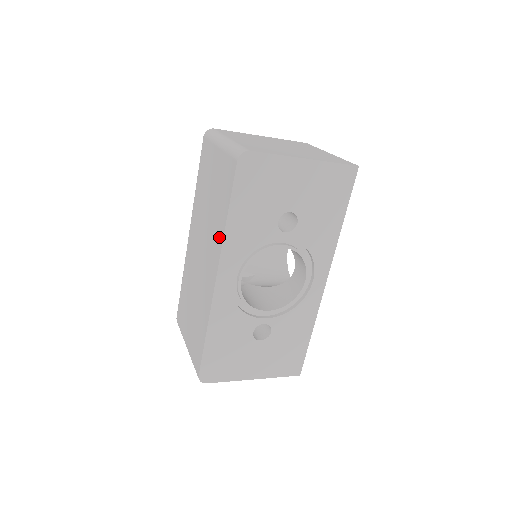
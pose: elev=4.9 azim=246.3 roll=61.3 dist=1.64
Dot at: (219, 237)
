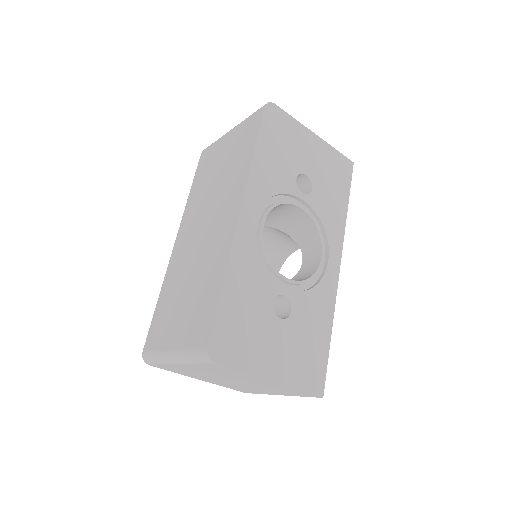
Dot at: (241, 177)
